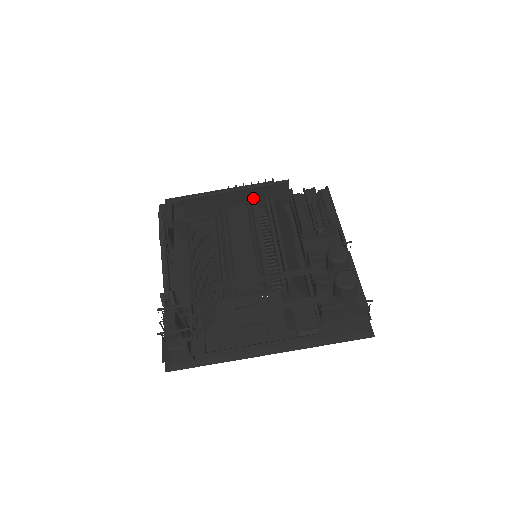
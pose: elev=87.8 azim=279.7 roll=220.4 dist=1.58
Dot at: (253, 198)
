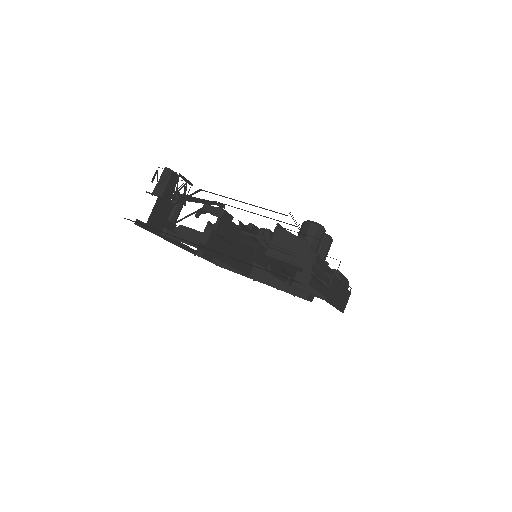
Dot at: occluded
